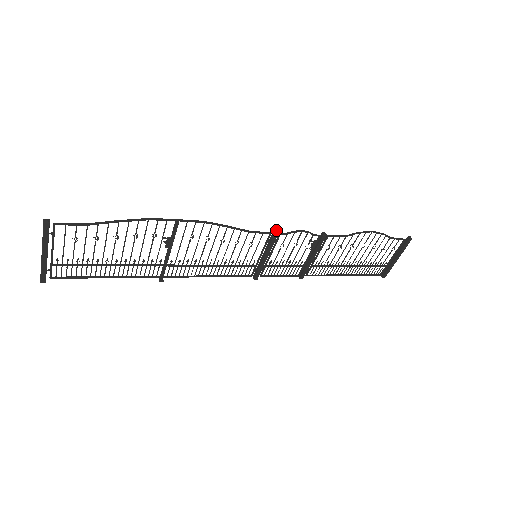
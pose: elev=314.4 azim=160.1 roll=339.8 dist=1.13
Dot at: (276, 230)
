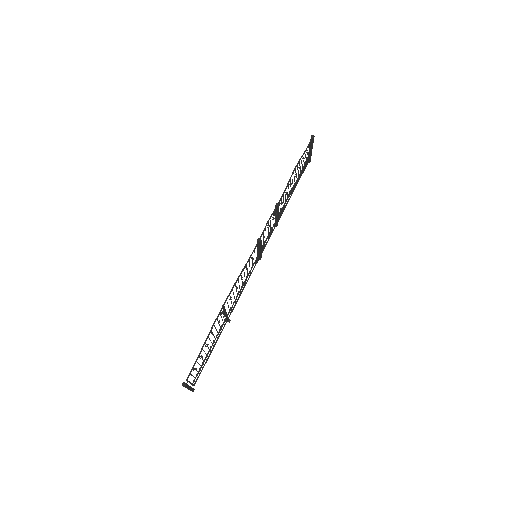
Dot at: (258, 239)
